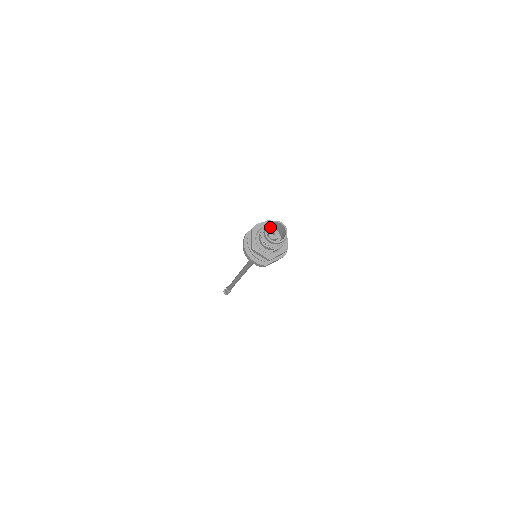
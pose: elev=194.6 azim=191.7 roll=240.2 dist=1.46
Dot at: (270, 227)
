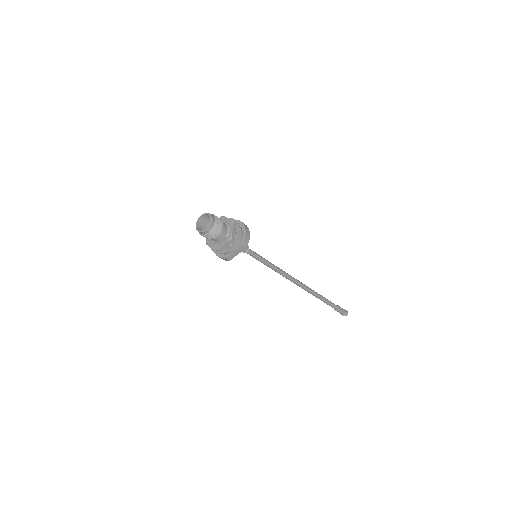
Dot at: occluded
